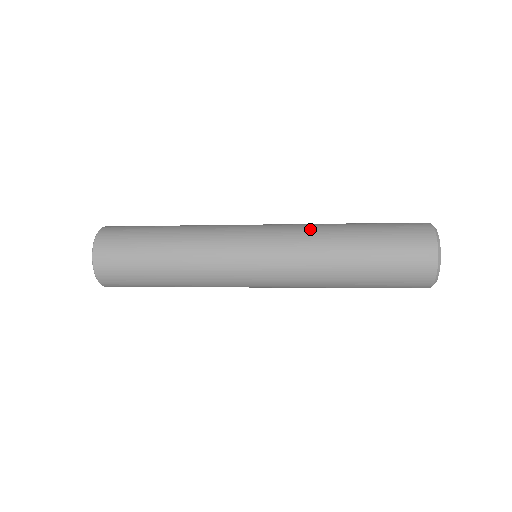
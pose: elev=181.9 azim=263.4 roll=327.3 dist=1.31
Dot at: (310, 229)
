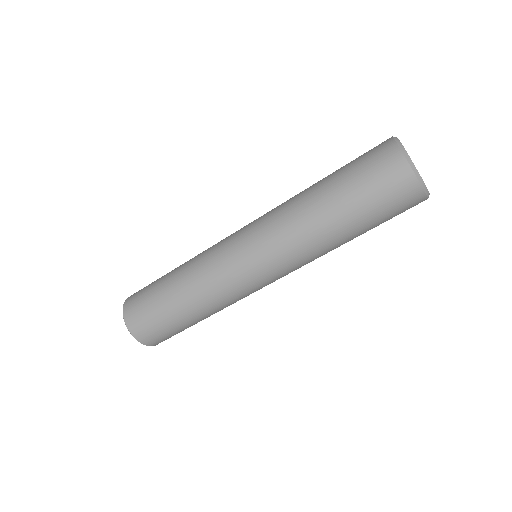
Dot at: (283, 210)
